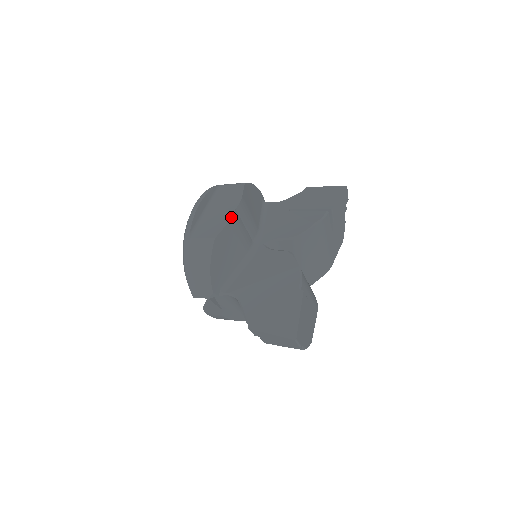
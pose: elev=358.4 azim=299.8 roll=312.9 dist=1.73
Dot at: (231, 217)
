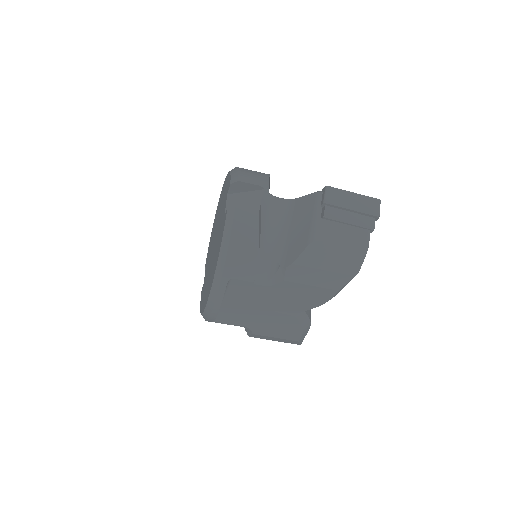
Dot at: occluded
